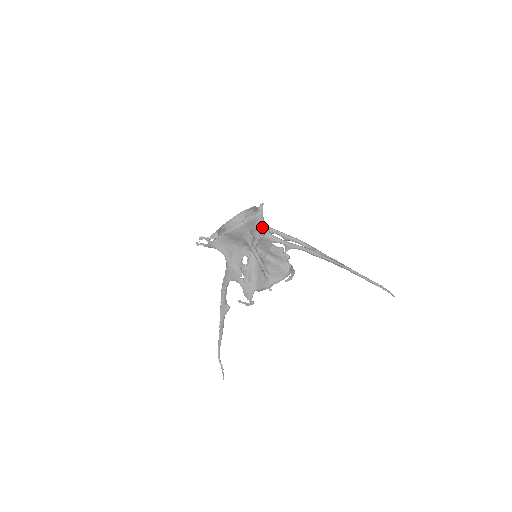
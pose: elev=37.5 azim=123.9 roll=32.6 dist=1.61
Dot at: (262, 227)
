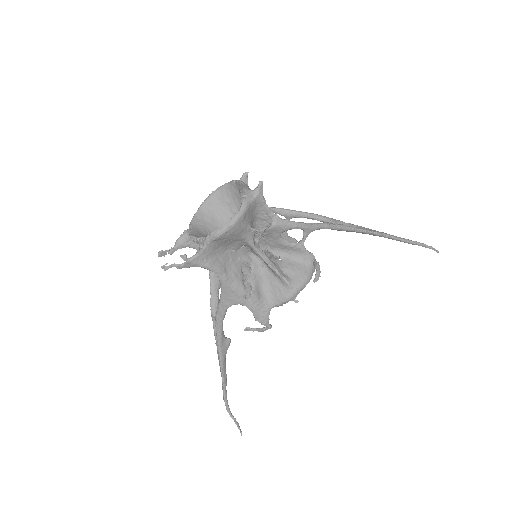
Dot at: (265, 211)
